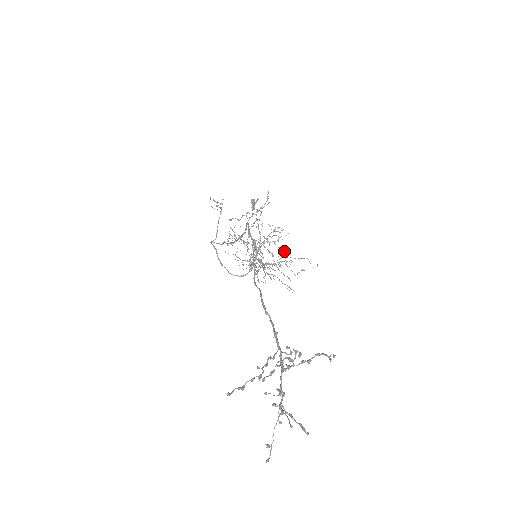
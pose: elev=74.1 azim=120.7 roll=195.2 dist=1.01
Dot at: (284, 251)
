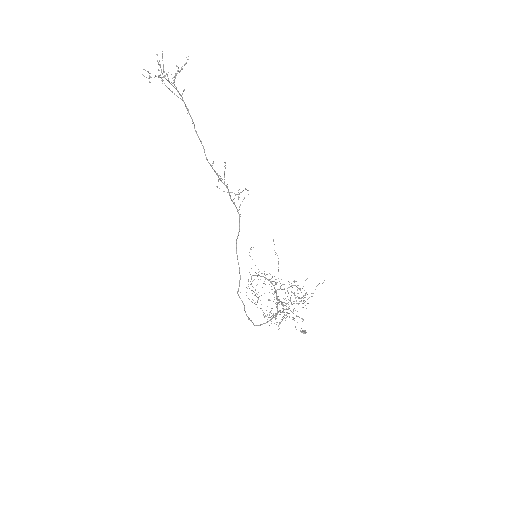
Dot at: (294, 281)
